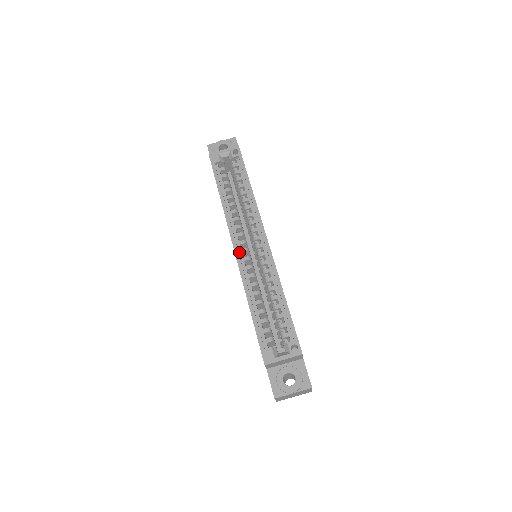
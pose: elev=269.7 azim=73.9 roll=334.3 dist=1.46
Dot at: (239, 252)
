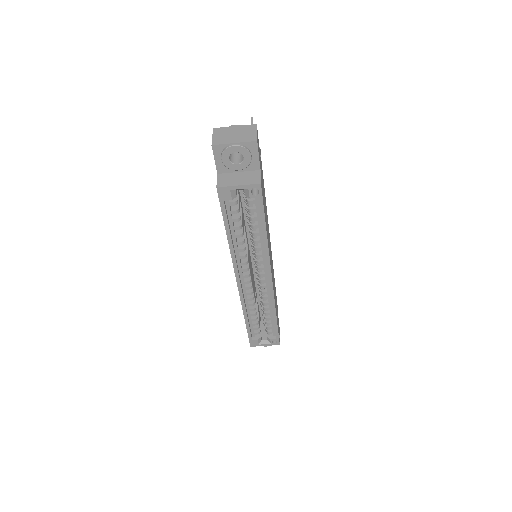
Dot at: (242, 283)
